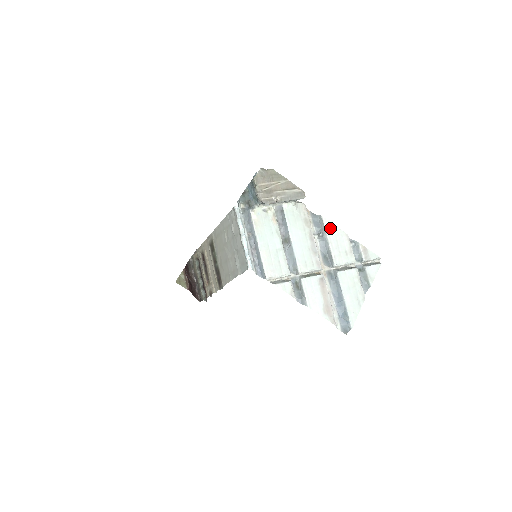
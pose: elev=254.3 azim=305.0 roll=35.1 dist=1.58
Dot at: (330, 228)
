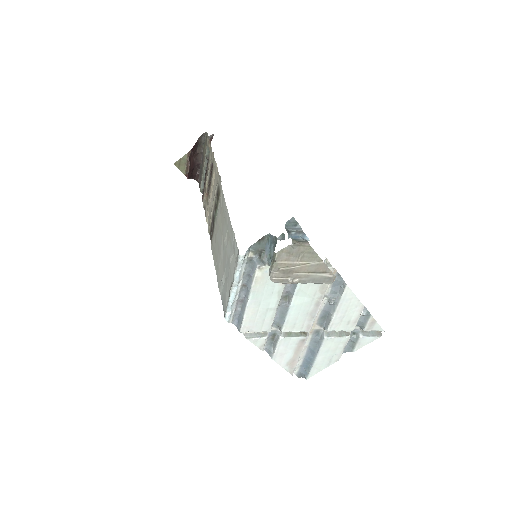
Dot at: (348, 298)
